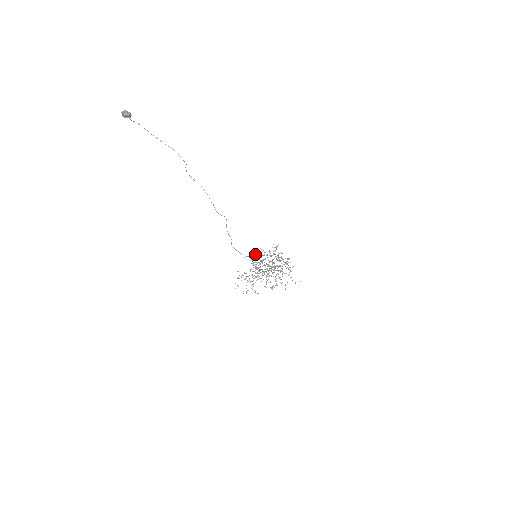
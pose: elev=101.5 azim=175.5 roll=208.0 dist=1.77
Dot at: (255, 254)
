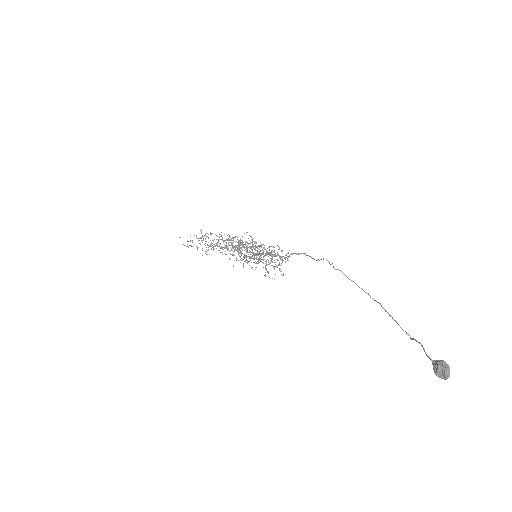
Dot at: occluded
